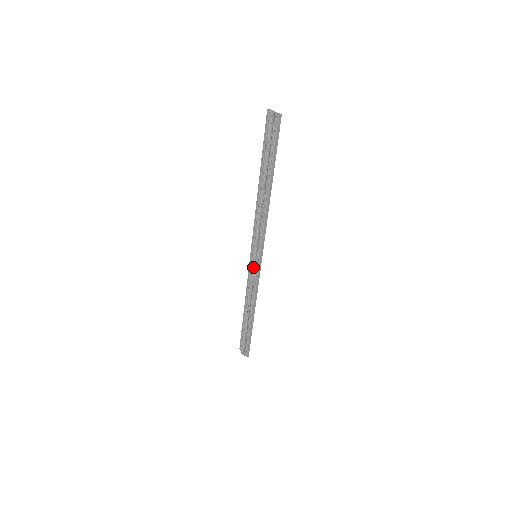
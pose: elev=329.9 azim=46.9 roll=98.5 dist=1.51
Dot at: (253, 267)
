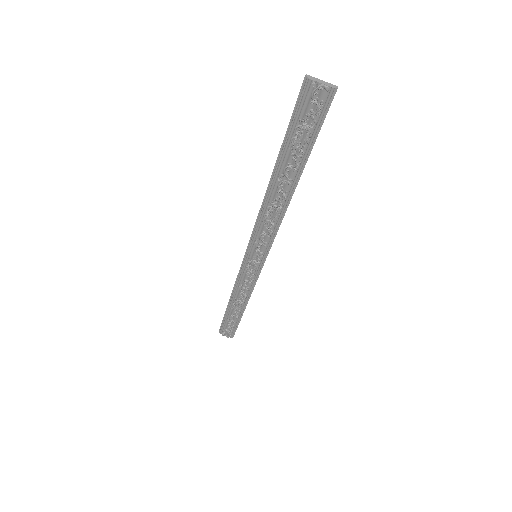
Dot at: (250, 267)
